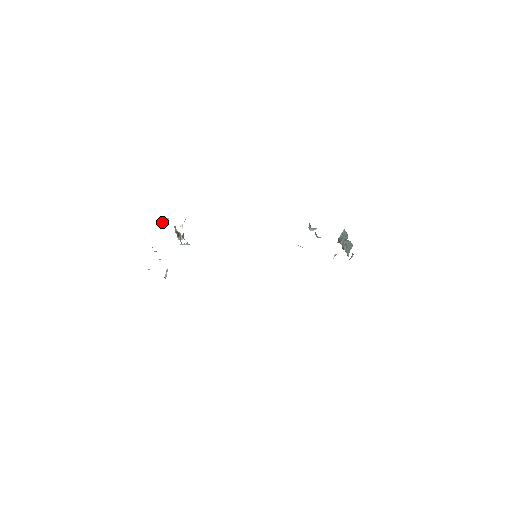
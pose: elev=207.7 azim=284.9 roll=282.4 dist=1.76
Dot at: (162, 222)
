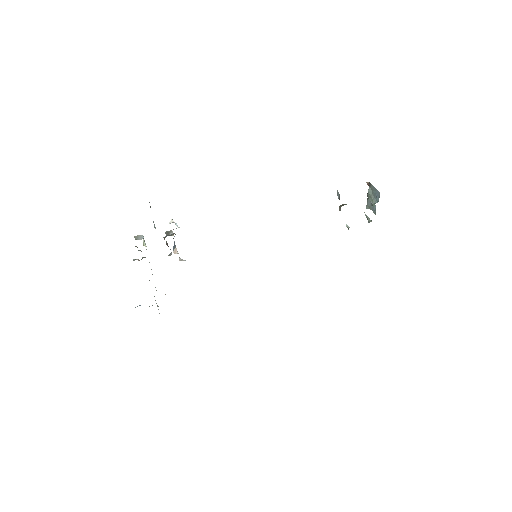
Dot at: occluded
